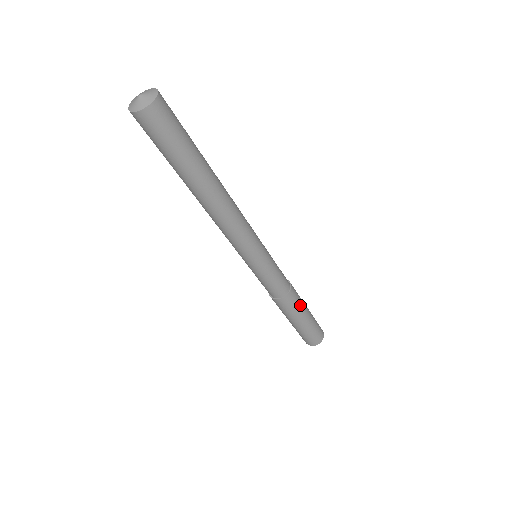
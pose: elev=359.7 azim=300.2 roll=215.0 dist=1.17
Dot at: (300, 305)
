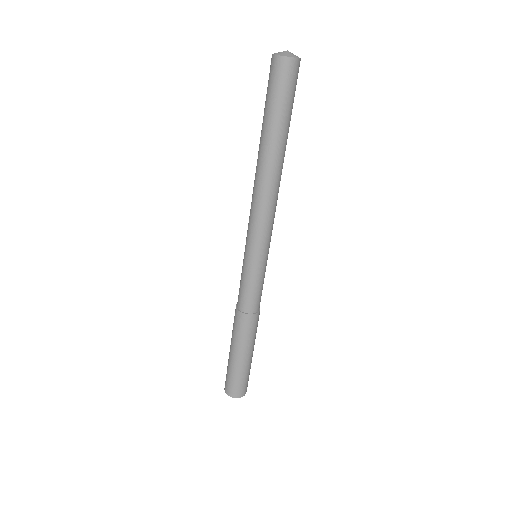
Dot at: occluded
